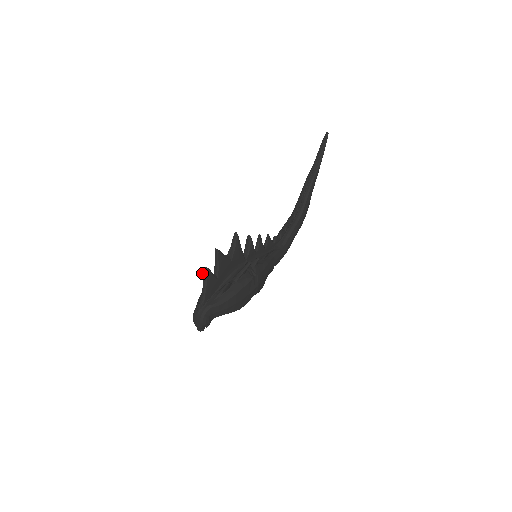
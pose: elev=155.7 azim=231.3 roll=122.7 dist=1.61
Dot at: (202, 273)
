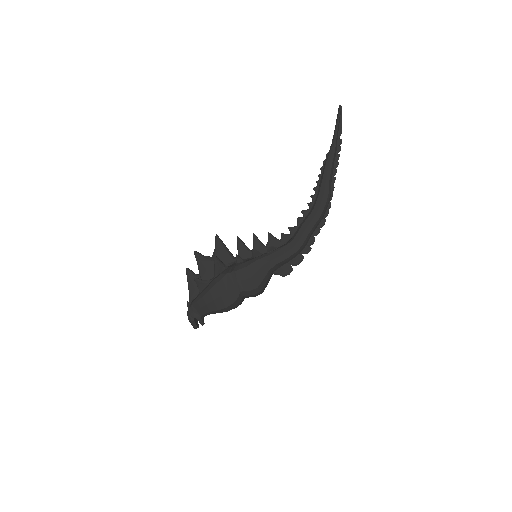
Dot at: occluded
